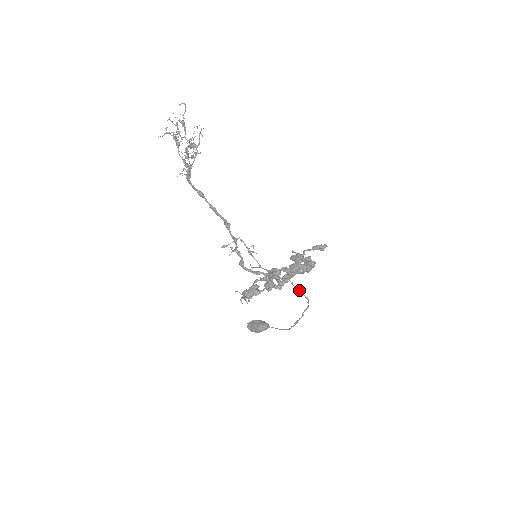
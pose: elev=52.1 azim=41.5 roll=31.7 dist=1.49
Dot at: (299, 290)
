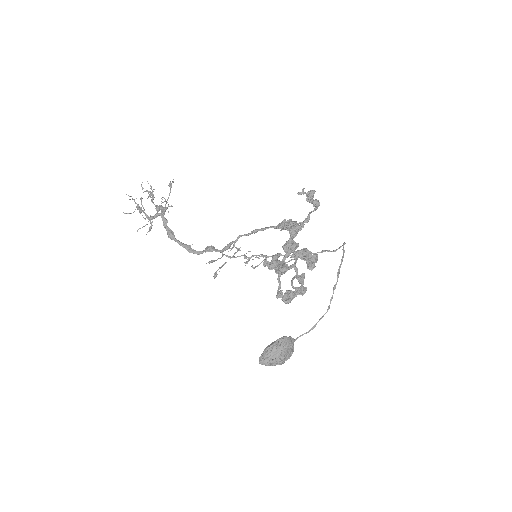
Dot at: (322, 250)
